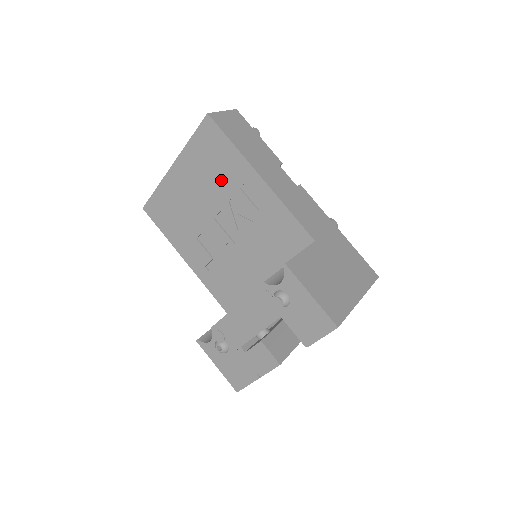
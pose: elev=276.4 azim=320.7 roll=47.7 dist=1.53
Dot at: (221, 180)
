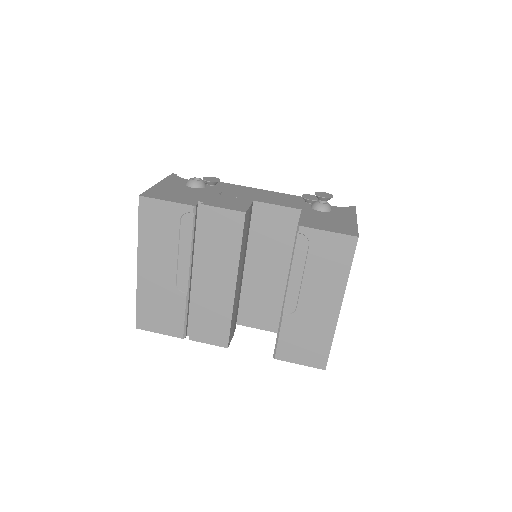
Dot at: occluded
